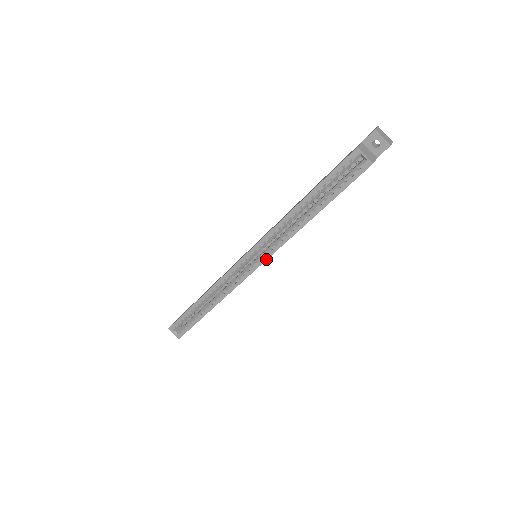
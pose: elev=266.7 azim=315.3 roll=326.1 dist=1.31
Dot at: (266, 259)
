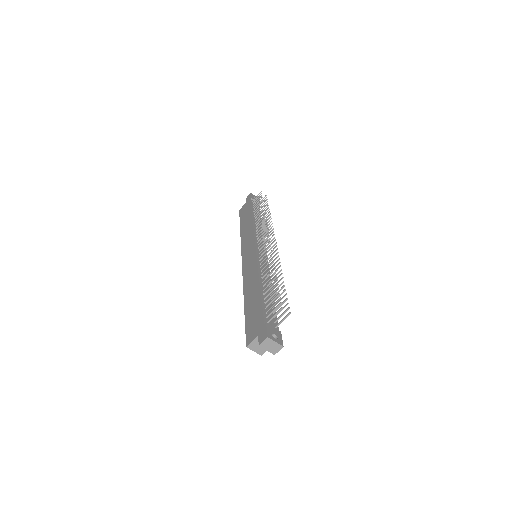
Dot at: occluded
